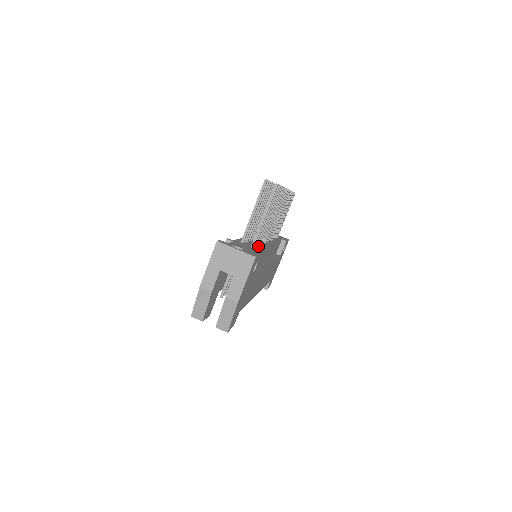
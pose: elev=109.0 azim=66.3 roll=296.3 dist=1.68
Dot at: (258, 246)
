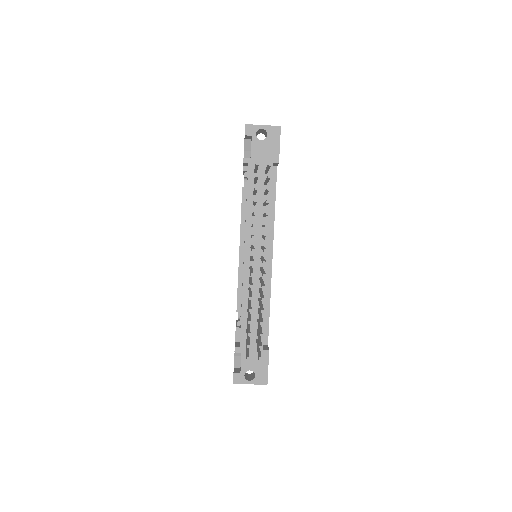
Dot at: occluded
